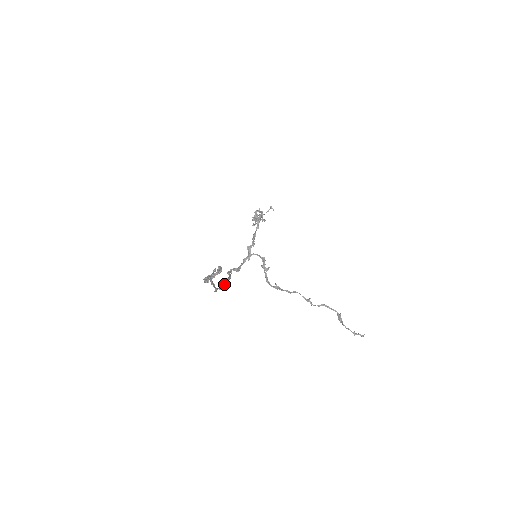
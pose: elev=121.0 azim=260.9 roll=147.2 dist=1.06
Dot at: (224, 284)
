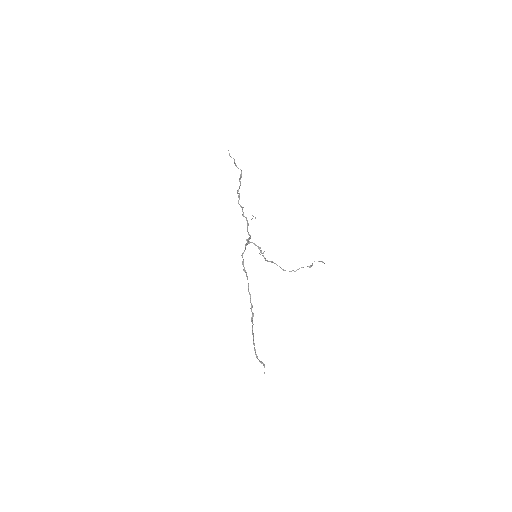
Dot at: (251, 304)
